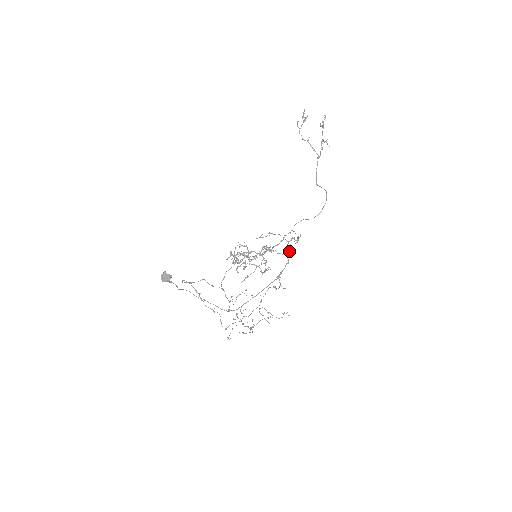
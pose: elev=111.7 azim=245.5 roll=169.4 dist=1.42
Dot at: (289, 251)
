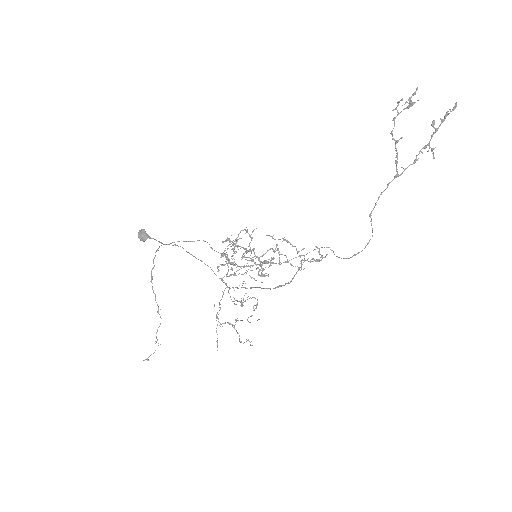
Dot at: (296, 272)
